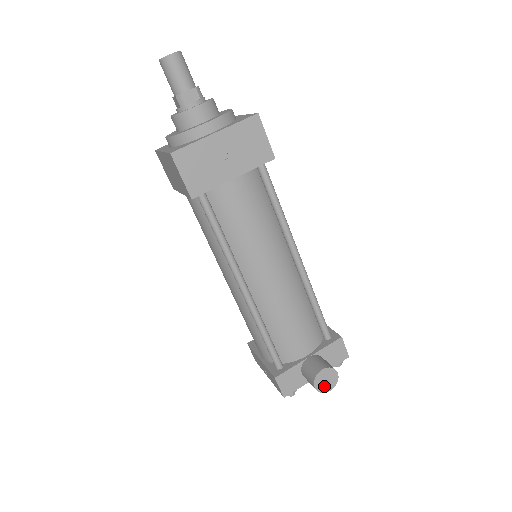
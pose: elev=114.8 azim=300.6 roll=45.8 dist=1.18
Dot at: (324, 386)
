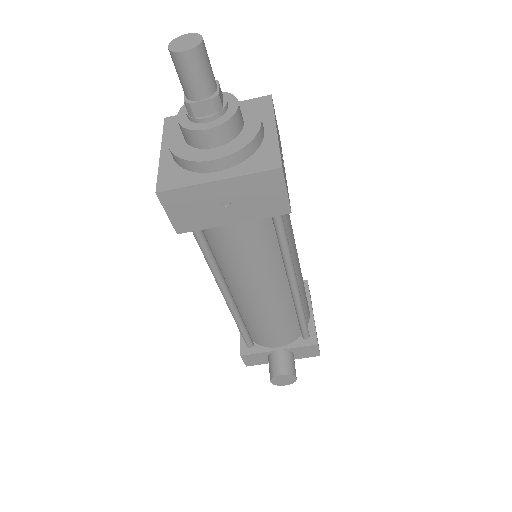
Dot at: (280, 382)
